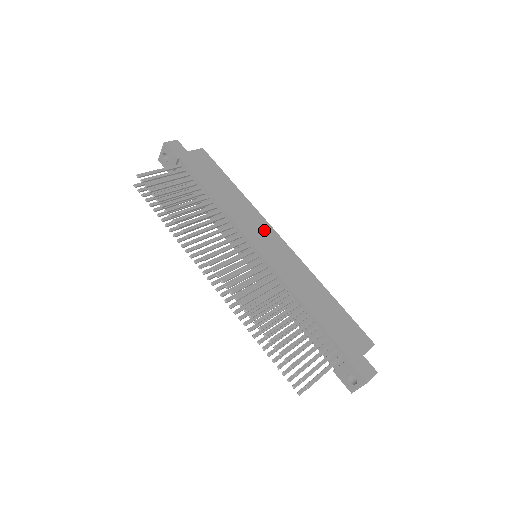
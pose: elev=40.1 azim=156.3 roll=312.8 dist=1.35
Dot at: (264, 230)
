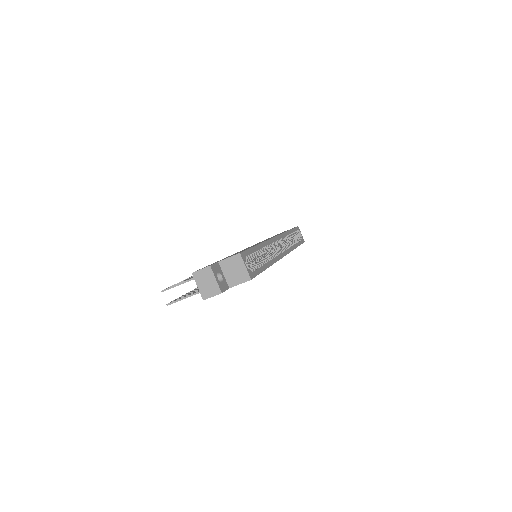
Dot at: occluded
